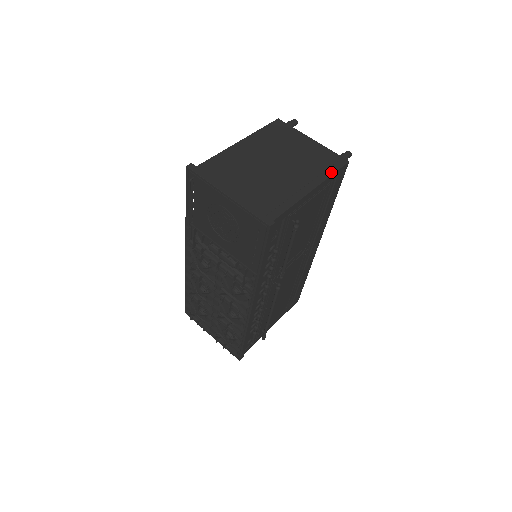
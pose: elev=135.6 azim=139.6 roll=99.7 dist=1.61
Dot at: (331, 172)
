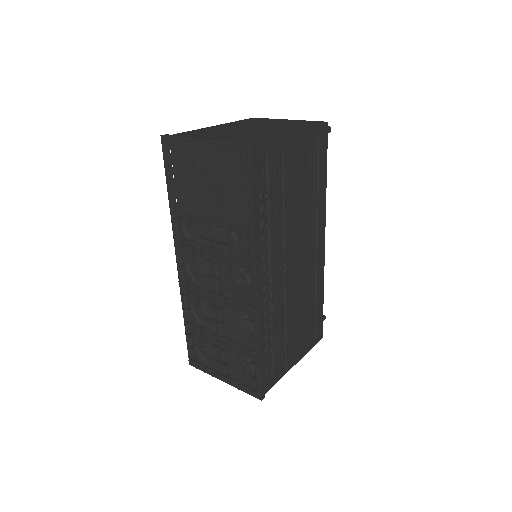
Dot at: (310, 125)
